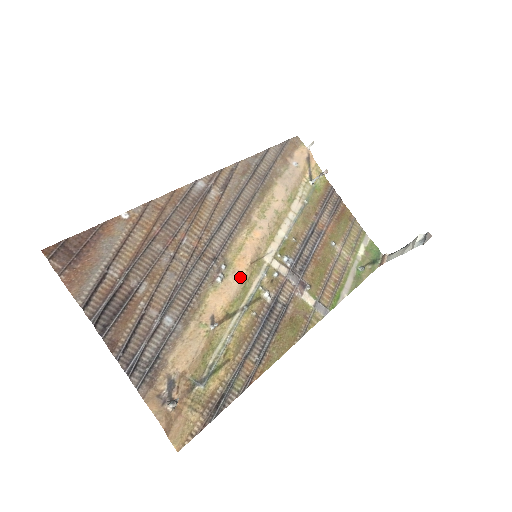
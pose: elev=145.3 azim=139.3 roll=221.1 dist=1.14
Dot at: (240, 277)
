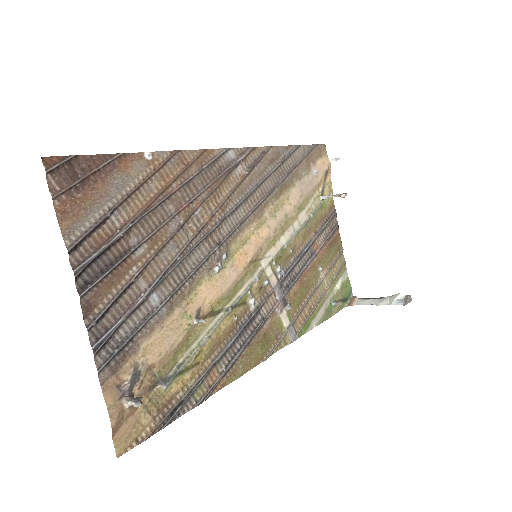
Dot at: (236, 274)
